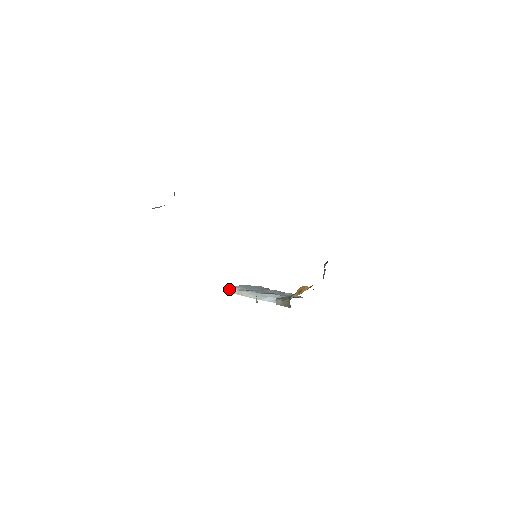
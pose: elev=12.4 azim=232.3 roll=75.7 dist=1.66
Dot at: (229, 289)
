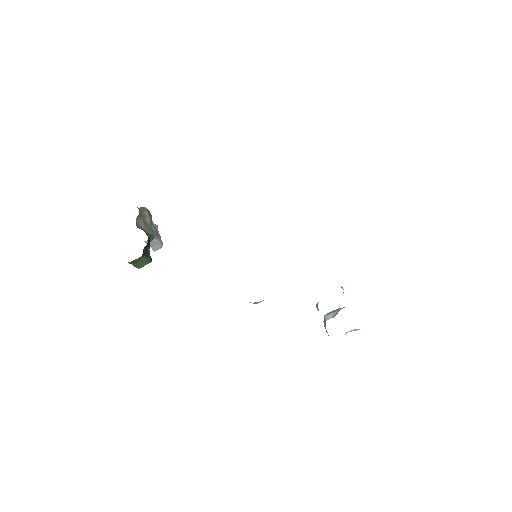
Dot at: occluded
